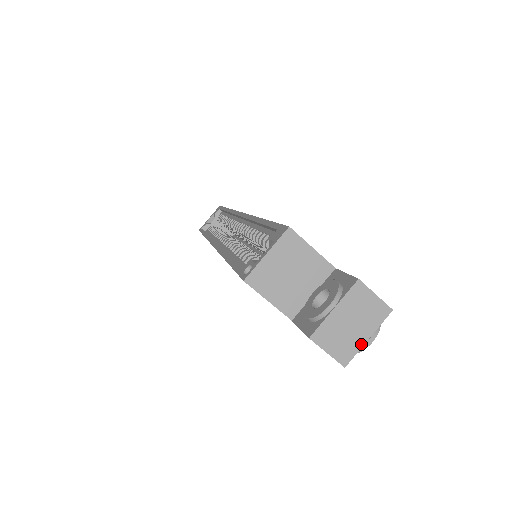
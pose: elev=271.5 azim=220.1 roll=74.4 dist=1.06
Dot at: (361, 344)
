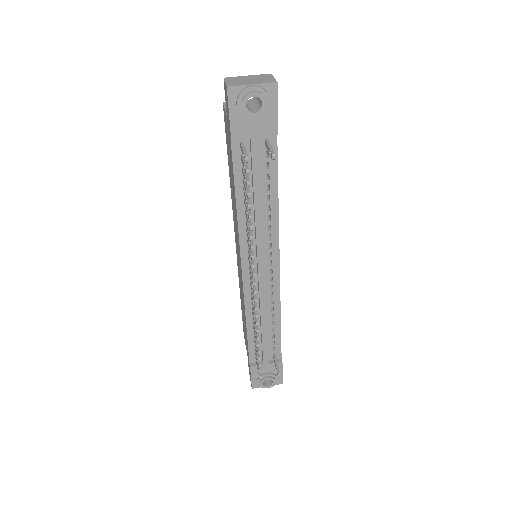
Dot at: (246, 84)
